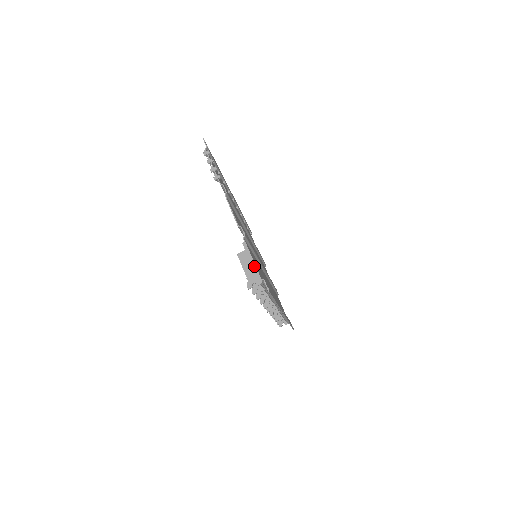
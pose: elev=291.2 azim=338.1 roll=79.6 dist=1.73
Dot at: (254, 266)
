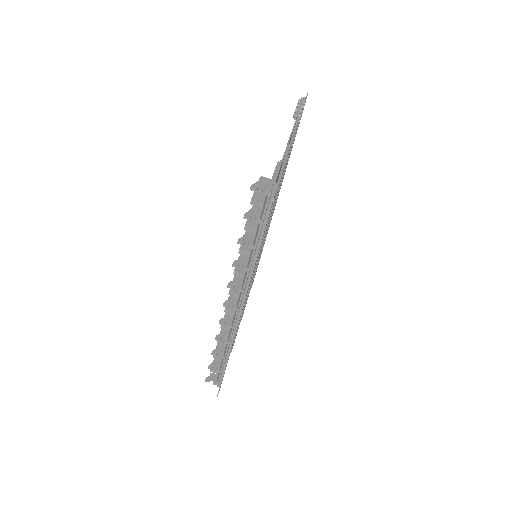
Dot at: (275, 177)
